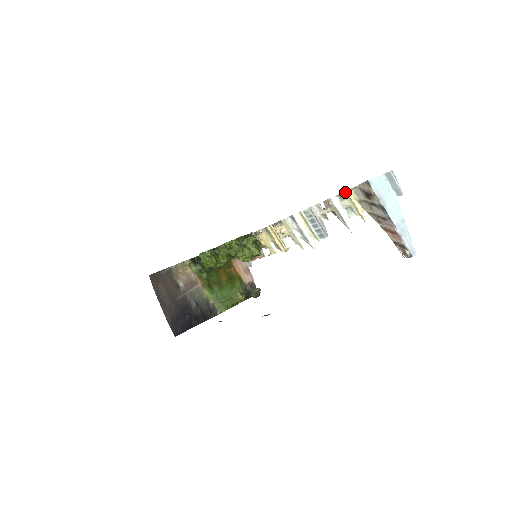
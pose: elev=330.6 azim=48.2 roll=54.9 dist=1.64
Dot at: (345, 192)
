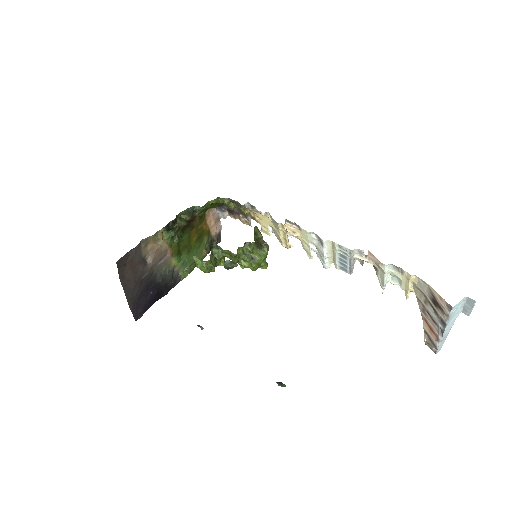
Dot at: (407, 272)
